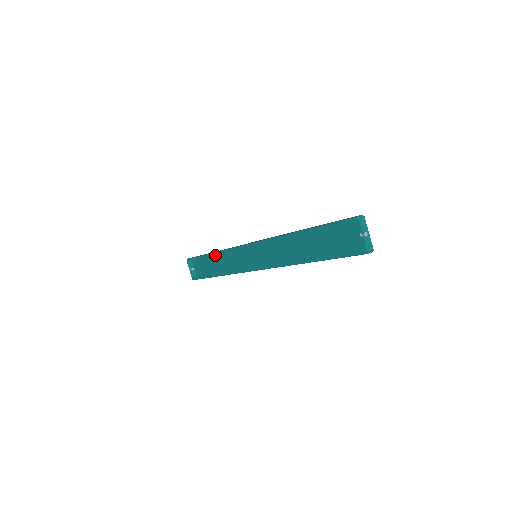
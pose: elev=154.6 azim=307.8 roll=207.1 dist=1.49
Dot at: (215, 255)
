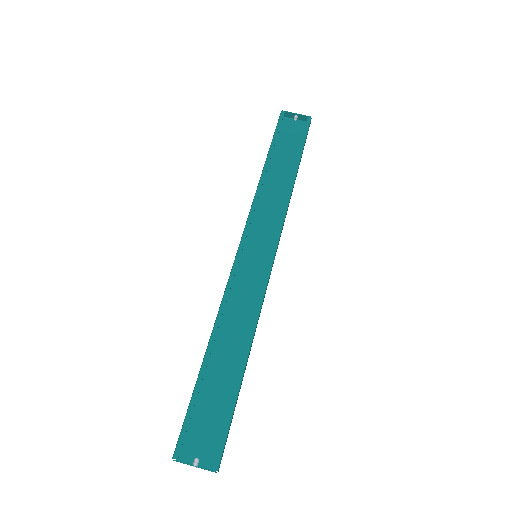
Dot at: (210, 360)
